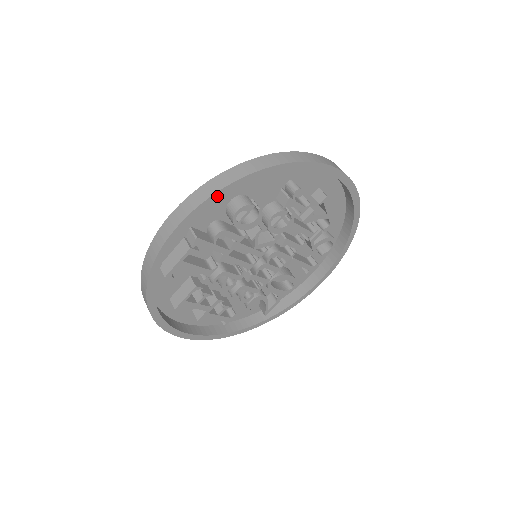
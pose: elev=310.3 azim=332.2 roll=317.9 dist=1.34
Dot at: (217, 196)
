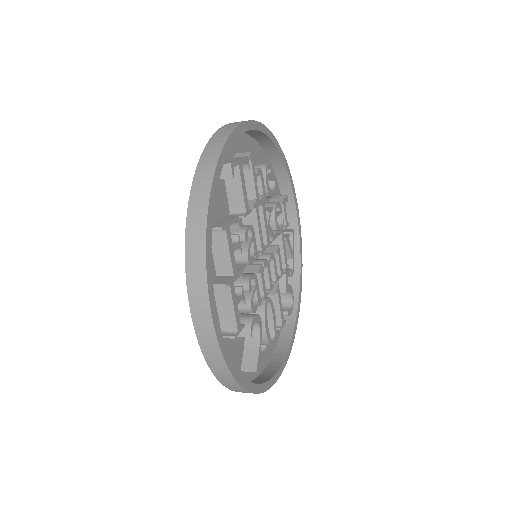
Dot at: (265, 130)
